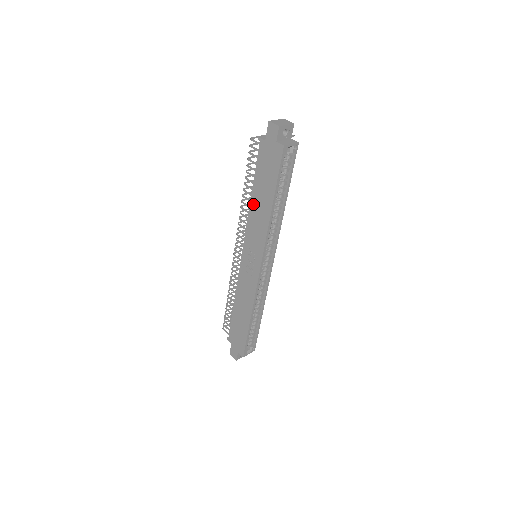
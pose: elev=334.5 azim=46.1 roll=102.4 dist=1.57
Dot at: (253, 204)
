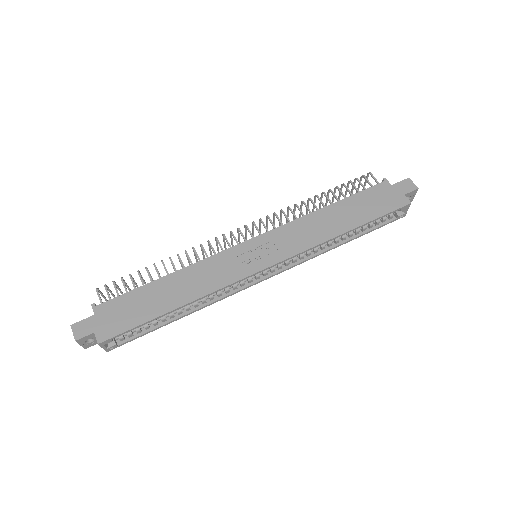
Dot at: (323, 213)
